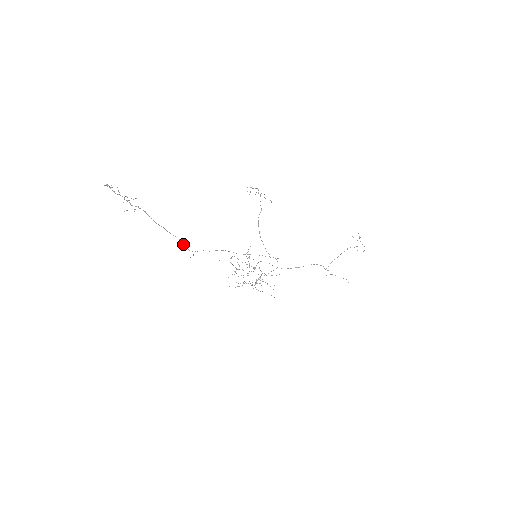
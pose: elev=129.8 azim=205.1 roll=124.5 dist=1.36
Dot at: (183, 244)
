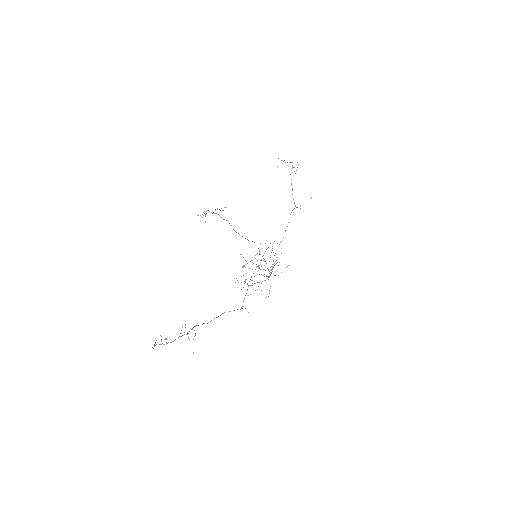
Dot at: (230, 311)
